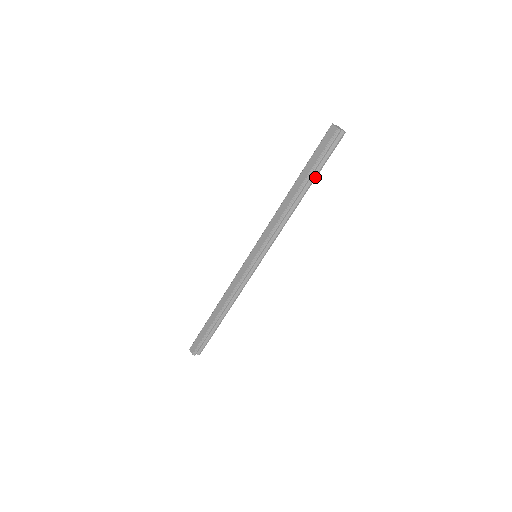
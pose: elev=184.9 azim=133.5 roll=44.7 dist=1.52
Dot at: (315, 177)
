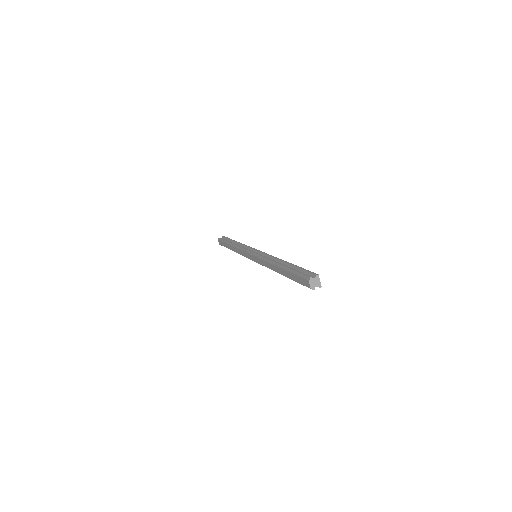
Dot at: occluded
